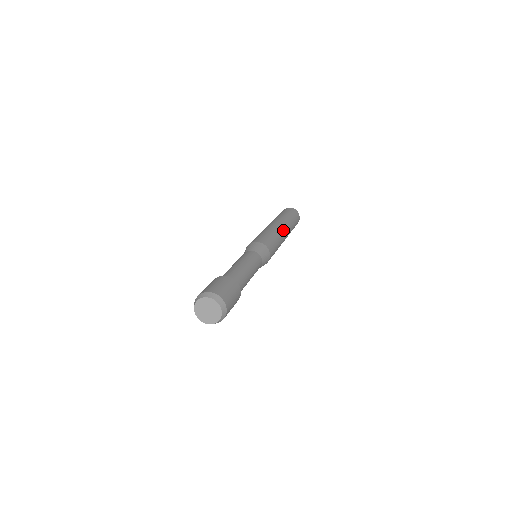
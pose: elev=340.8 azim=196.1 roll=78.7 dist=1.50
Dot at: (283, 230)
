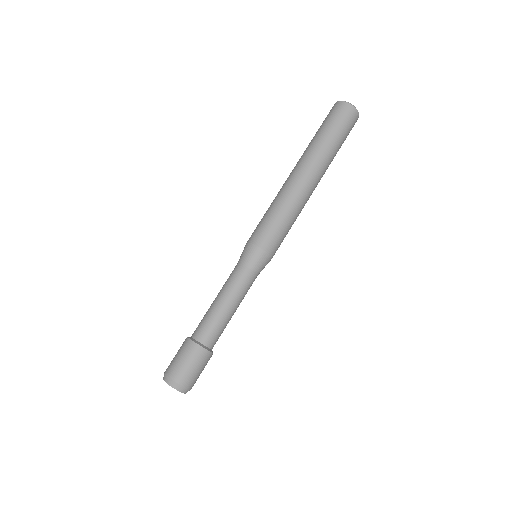
Dot at: (311, 193)
